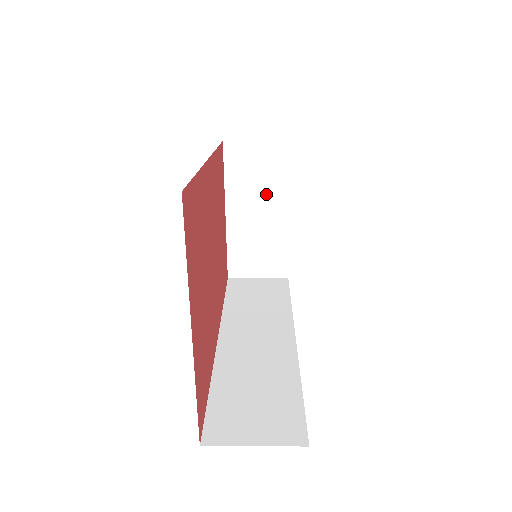
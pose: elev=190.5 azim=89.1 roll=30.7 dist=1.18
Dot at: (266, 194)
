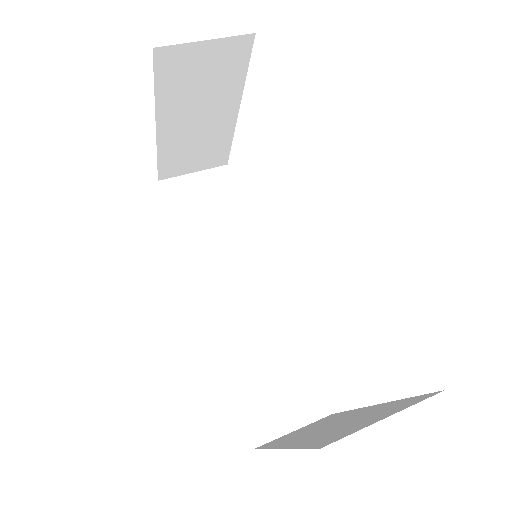
Dot at: (212, 98)
